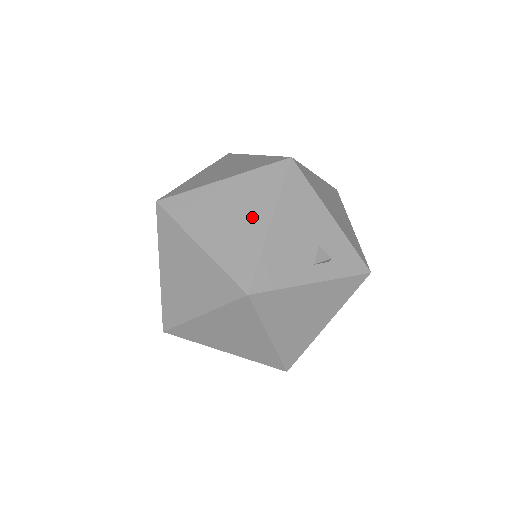
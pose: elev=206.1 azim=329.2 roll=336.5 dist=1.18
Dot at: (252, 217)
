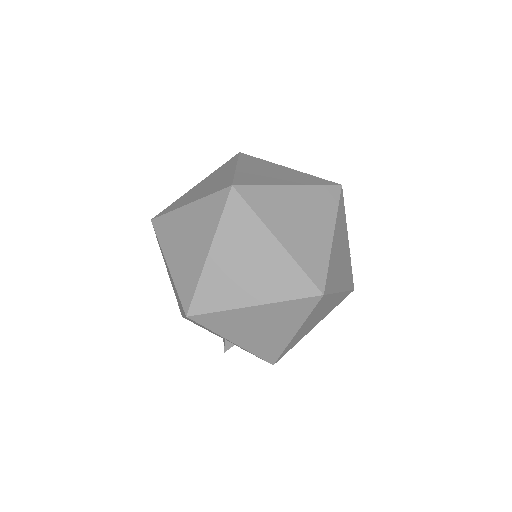
Dot at: occluded
